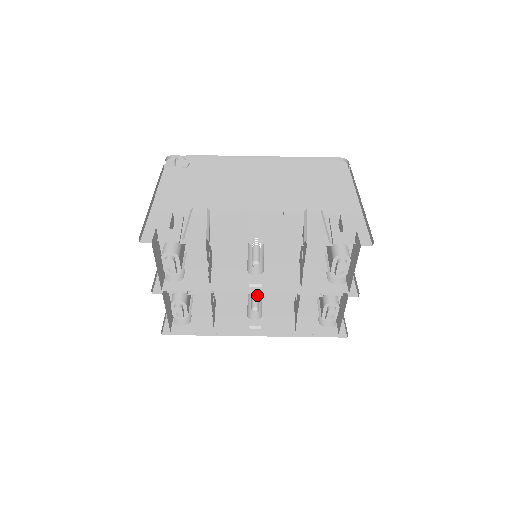
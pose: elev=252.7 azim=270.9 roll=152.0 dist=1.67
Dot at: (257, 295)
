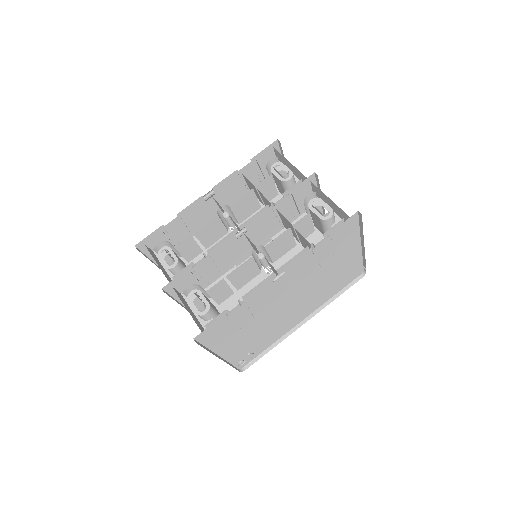
Dot at: occluded
